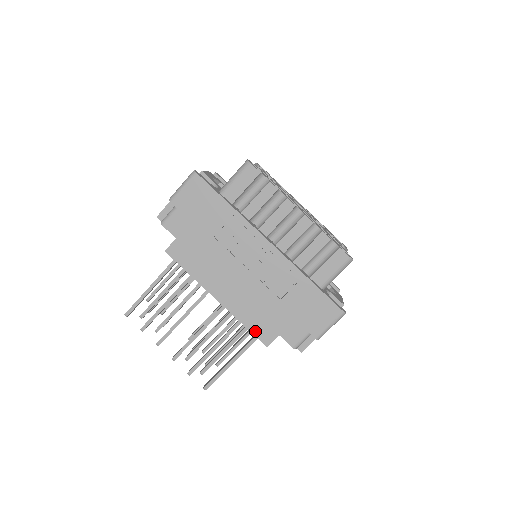
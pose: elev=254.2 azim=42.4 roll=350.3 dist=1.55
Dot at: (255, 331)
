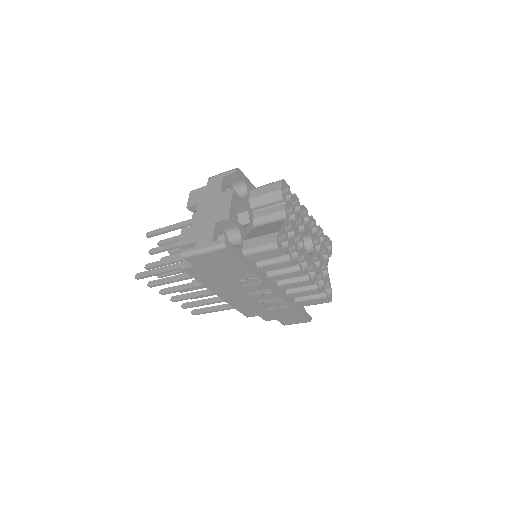
Dot at: (242, 311)
